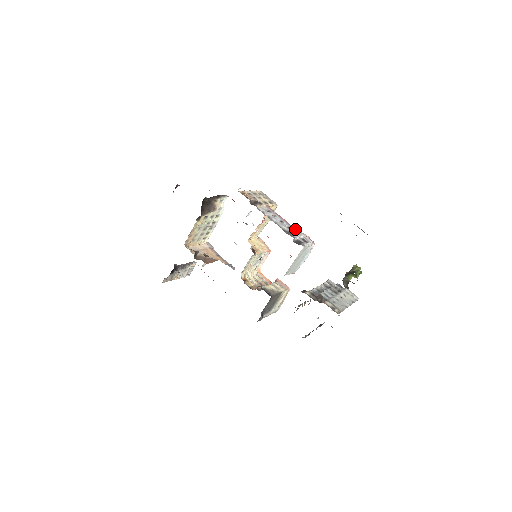
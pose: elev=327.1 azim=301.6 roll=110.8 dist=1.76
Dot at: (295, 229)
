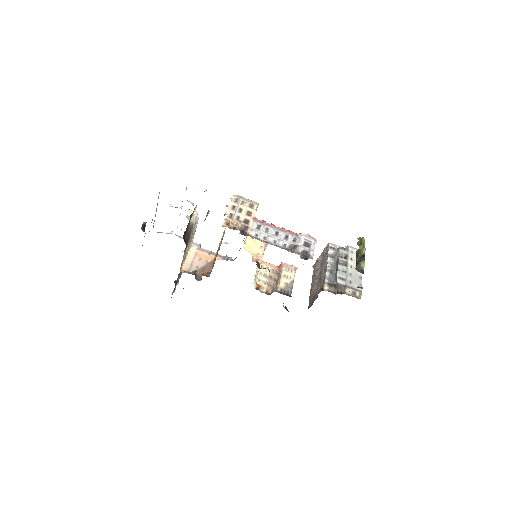
Dot at: (292, 234)
